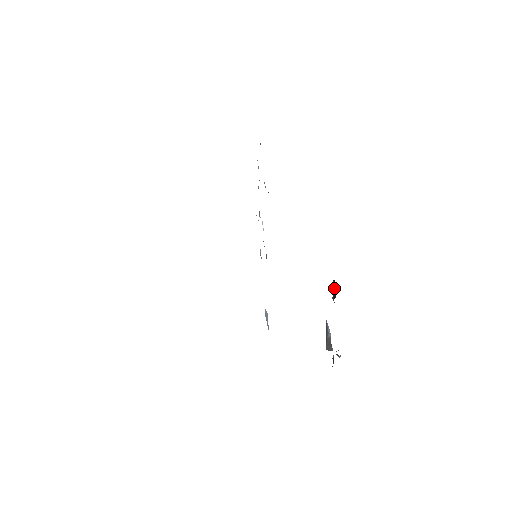
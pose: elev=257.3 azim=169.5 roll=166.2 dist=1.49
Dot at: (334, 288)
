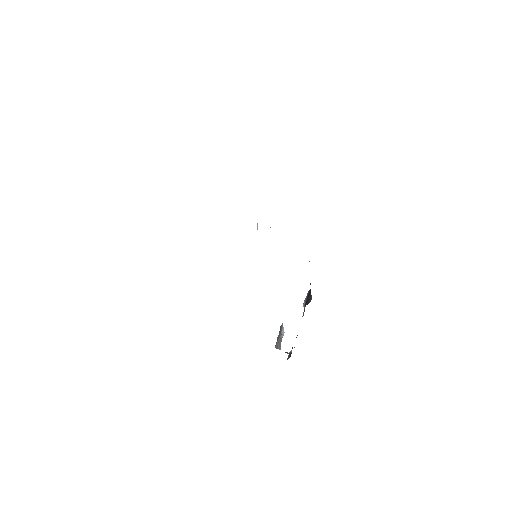
Dot at: (308, 296)
